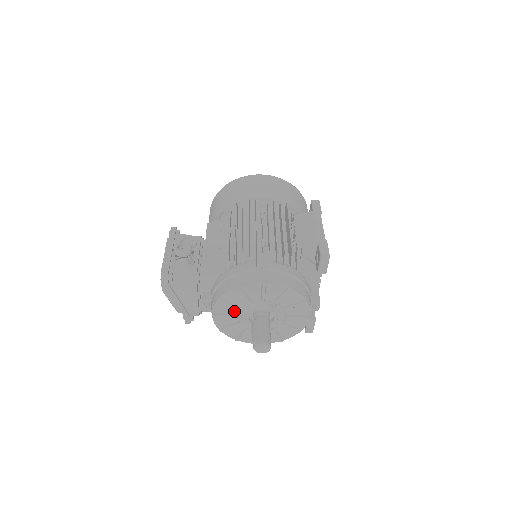
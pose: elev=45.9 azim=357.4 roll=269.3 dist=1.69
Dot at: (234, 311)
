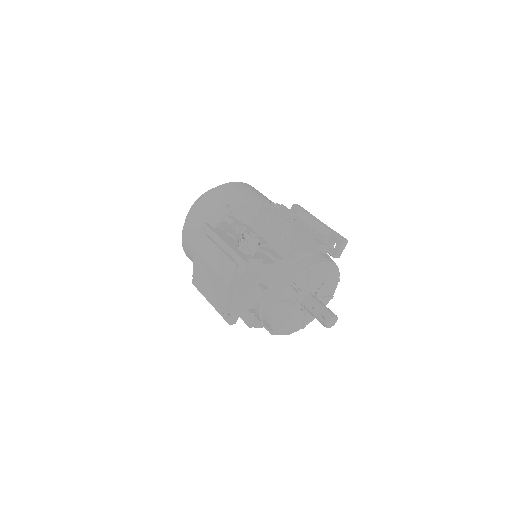
Dot at: (292, 297)
